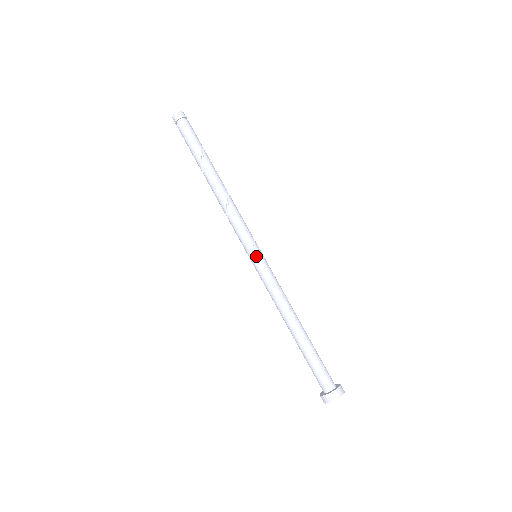
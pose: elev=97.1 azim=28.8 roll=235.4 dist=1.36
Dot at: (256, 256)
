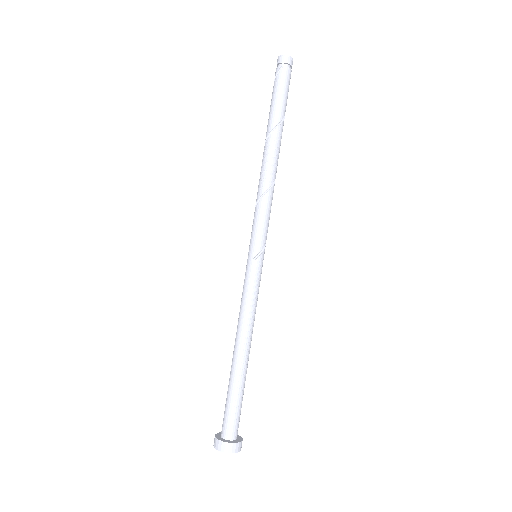
Dot at: (261, 257)
